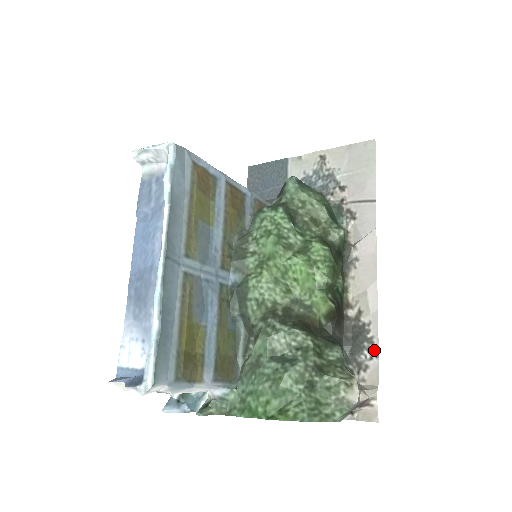
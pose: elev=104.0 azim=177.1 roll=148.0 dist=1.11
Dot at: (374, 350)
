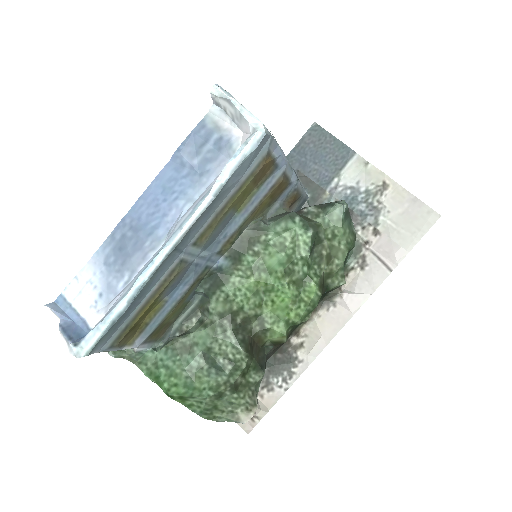
Dot at: (288, 383)
